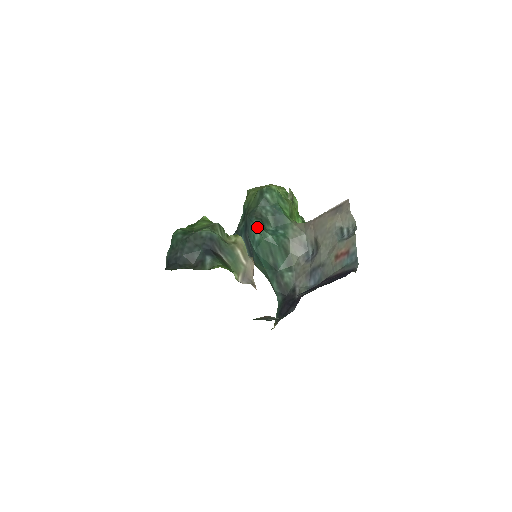
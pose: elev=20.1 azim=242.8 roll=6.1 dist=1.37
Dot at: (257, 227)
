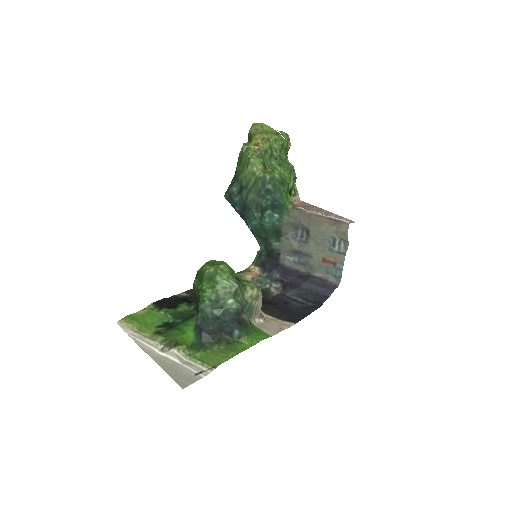
Dot at: (257, 221)
